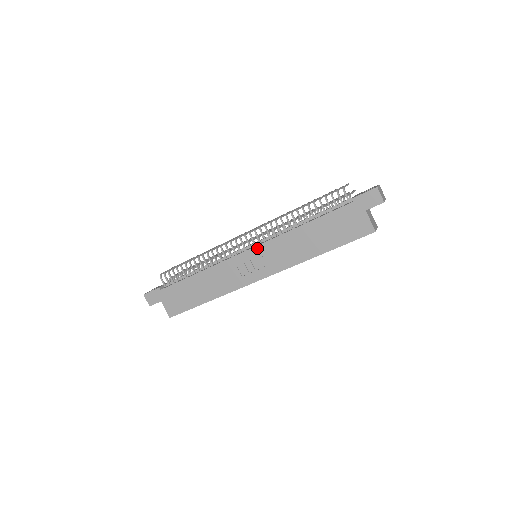
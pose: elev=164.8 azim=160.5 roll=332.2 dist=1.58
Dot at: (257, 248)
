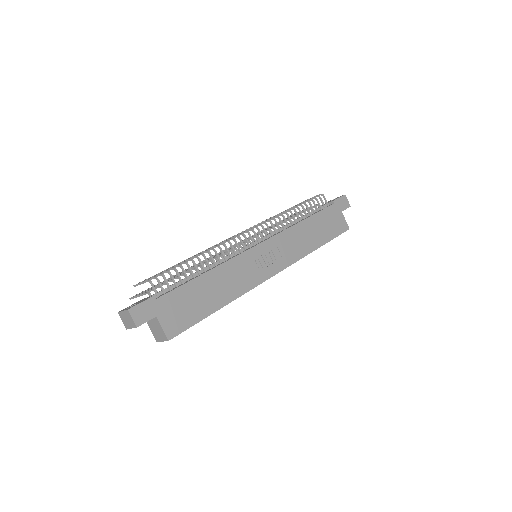
Dot at: (269, 241)
